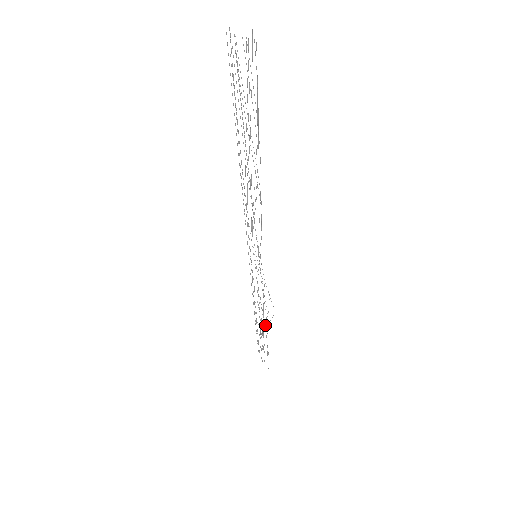
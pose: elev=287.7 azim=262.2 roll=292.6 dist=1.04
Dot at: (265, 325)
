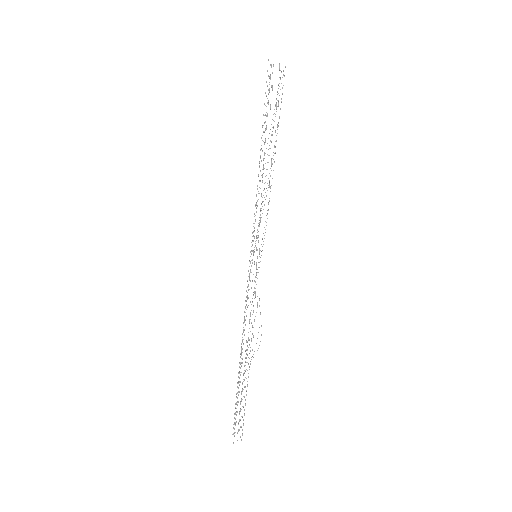
Dot at: occluded
